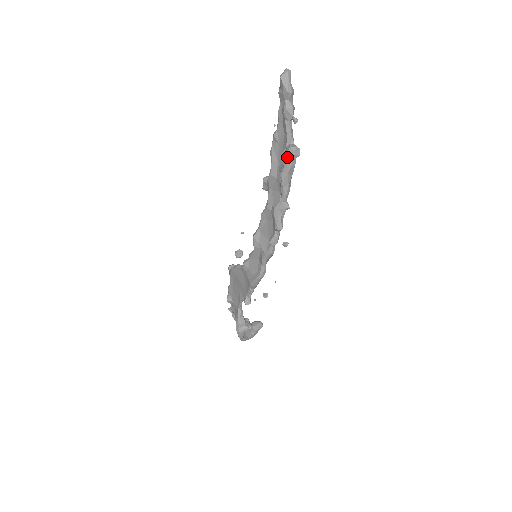
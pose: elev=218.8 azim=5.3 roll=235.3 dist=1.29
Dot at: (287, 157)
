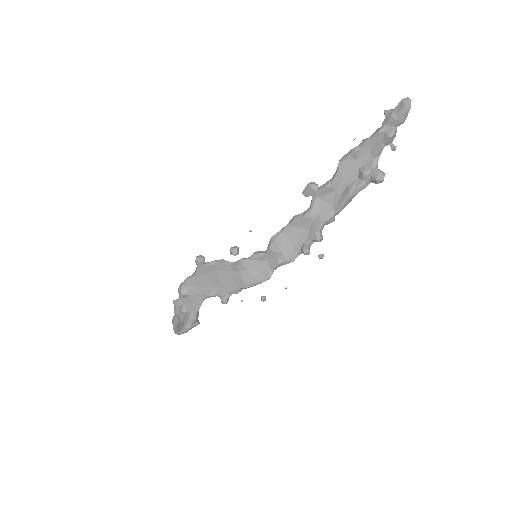
Dot at: (369, 179)
